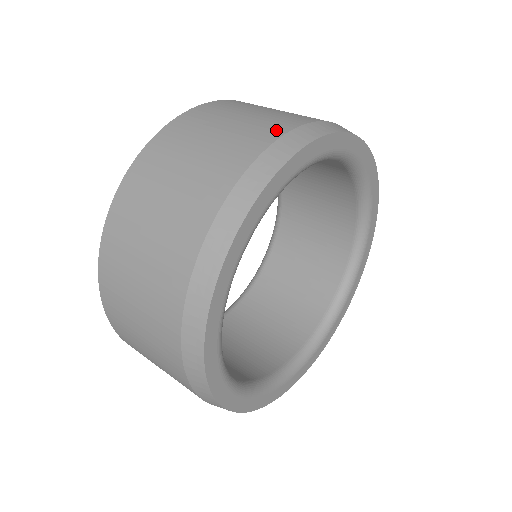
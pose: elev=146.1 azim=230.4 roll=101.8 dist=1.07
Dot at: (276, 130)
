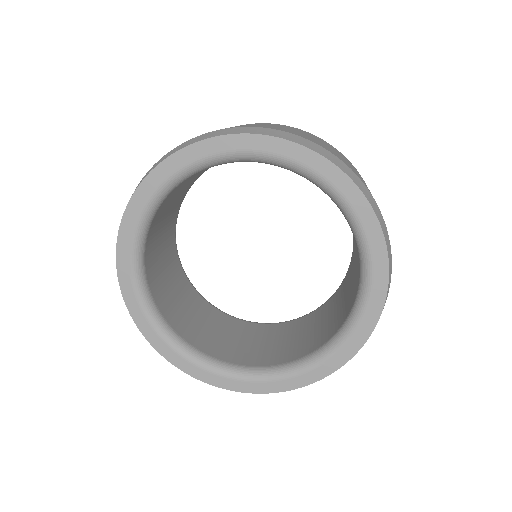
Dot at: (299, 135)
